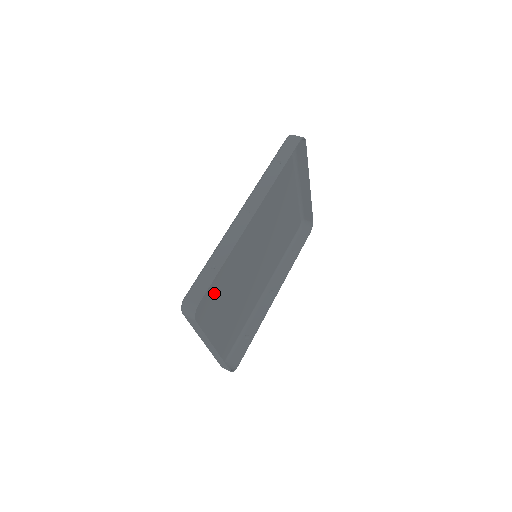
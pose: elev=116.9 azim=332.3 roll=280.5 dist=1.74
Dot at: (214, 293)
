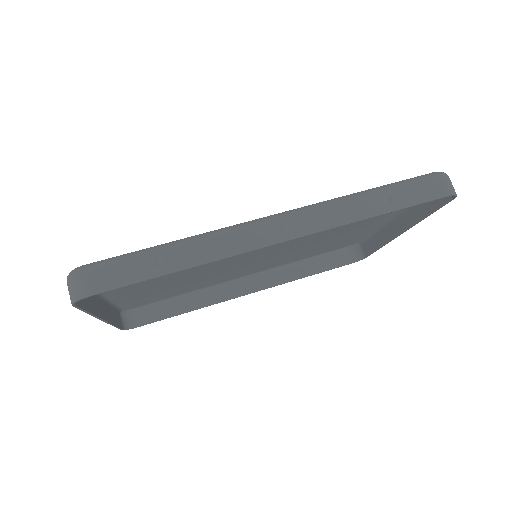
Dot at: occluded
